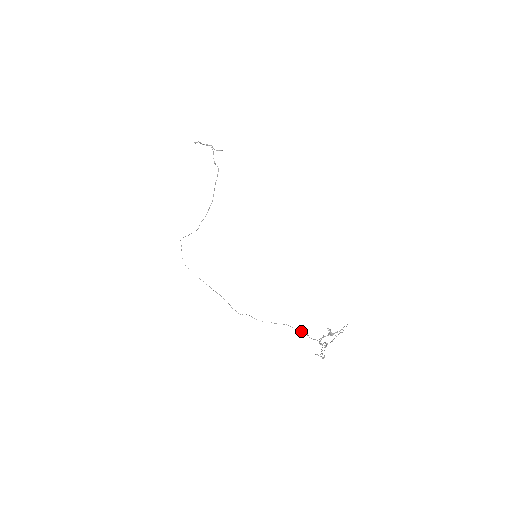
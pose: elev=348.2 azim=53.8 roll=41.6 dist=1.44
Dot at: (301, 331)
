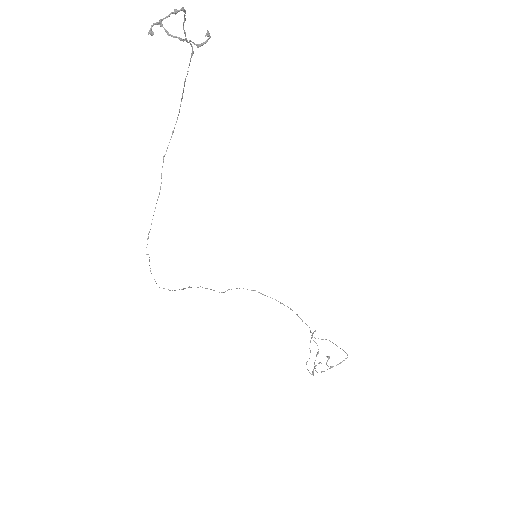
Dot at: (290, 309)
